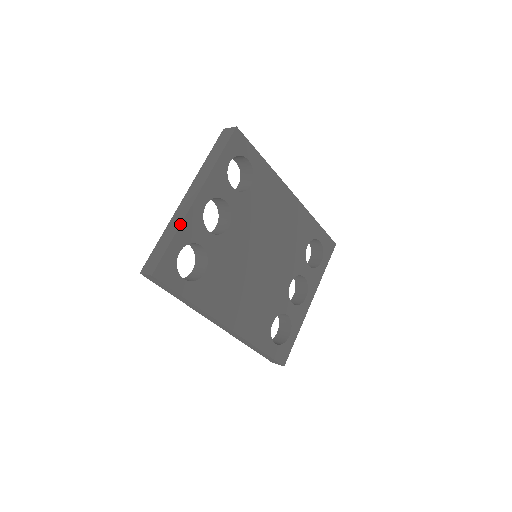
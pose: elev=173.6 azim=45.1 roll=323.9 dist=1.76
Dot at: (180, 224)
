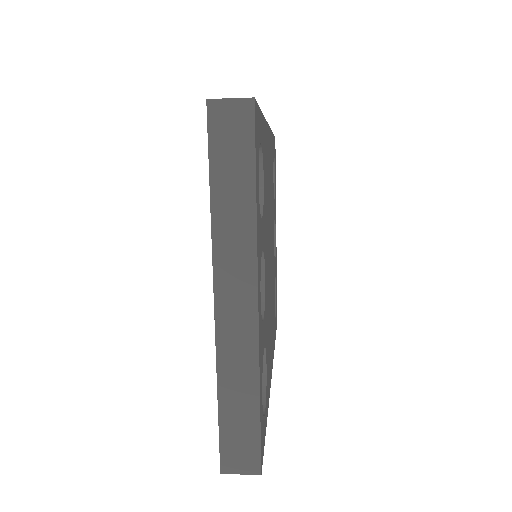
Dot at: (258, 370)
